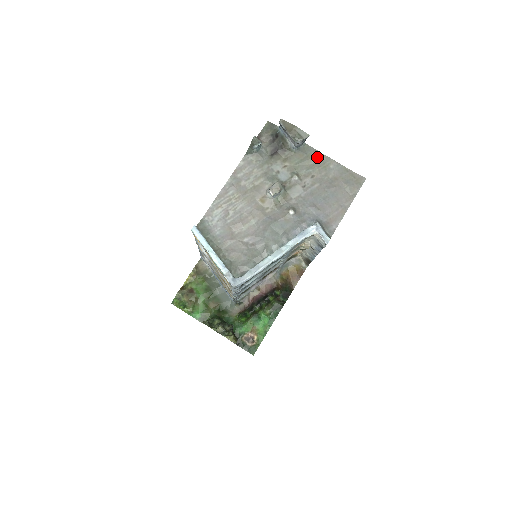
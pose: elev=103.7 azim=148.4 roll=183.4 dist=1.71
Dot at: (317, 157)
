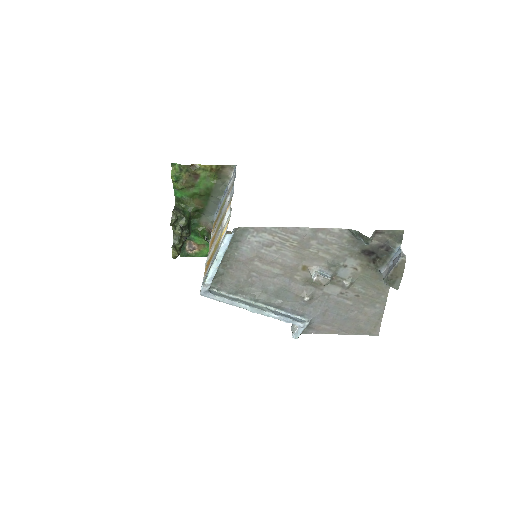
Dot at: (382, 291)
